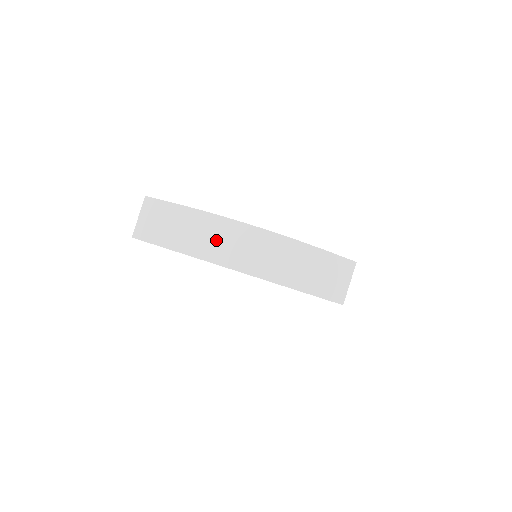
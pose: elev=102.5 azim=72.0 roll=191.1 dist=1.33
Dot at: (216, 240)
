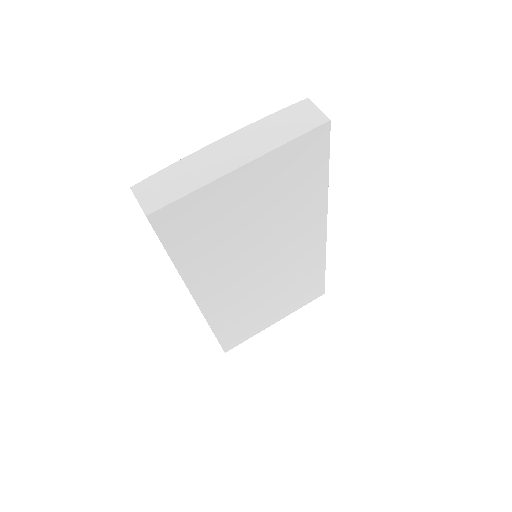
Dot at: (208, 164)
